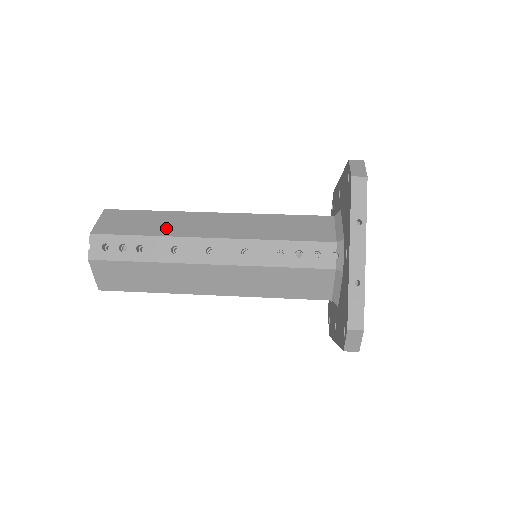
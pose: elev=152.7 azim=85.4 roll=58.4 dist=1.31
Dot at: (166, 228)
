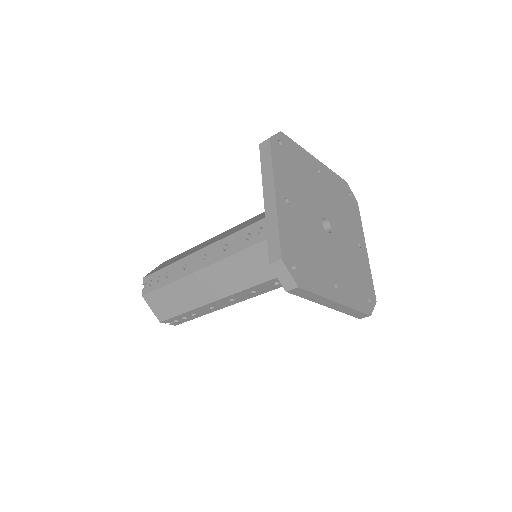
Dot at: occluded
